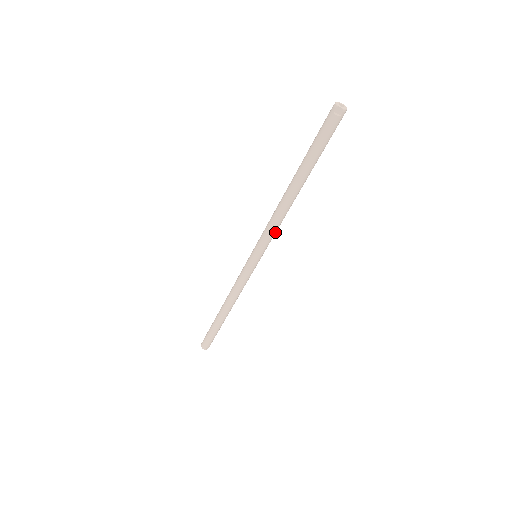
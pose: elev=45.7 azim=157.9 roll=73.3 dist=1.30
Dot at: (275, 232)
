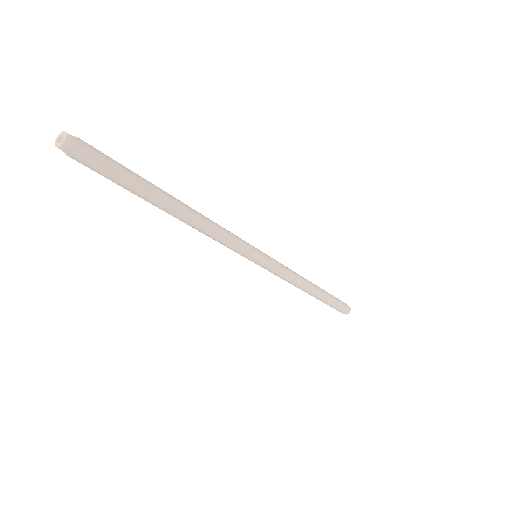
Dot at: (227, 242)
